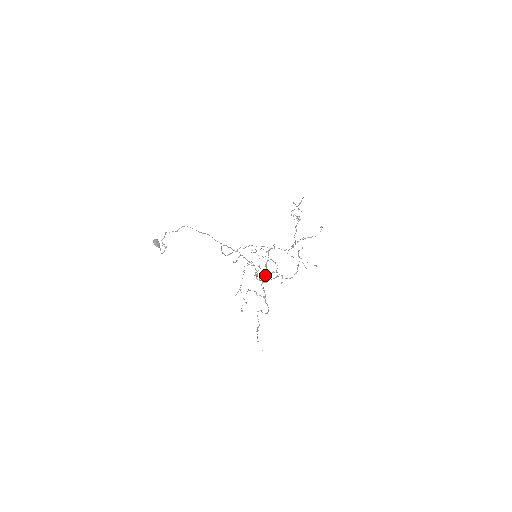
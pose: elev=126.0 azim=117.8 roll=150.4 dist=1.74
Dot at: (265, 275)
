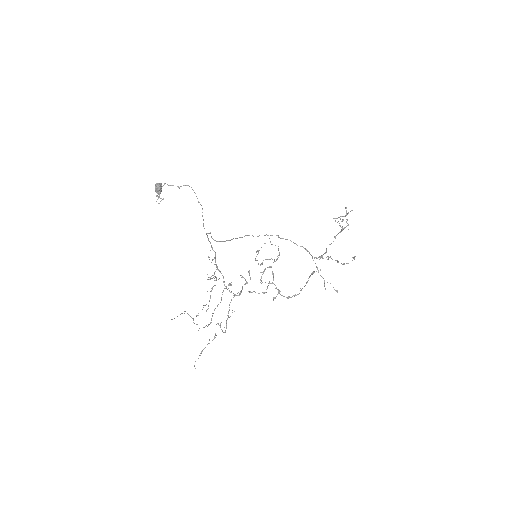
Dot at: occluded
